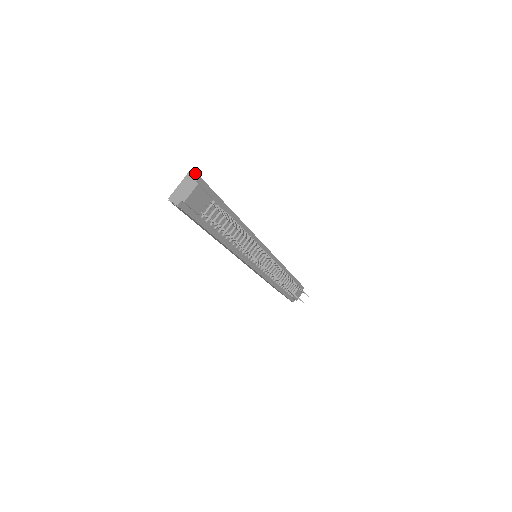
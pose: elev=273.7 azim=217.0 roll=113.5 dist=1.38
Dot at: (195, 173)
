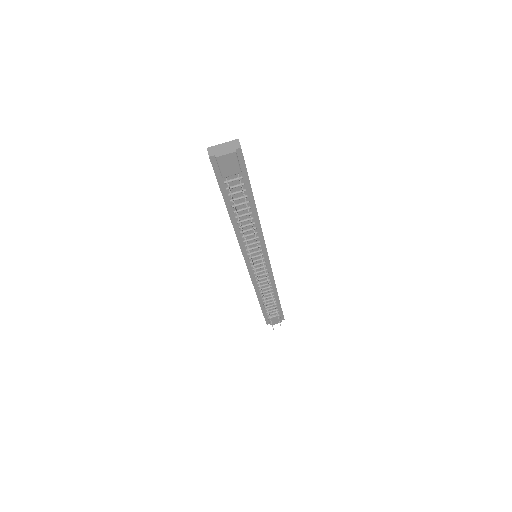
Dot at: occluded
